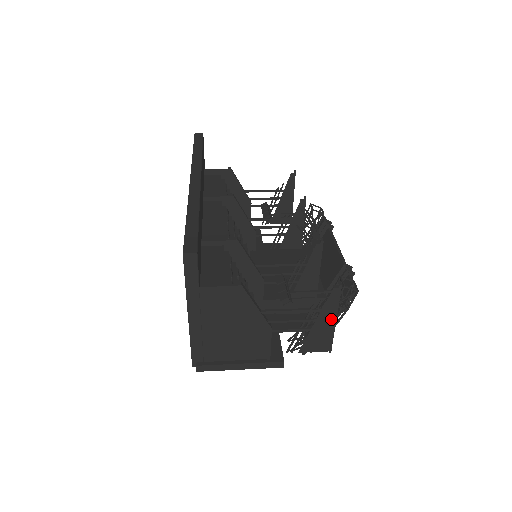
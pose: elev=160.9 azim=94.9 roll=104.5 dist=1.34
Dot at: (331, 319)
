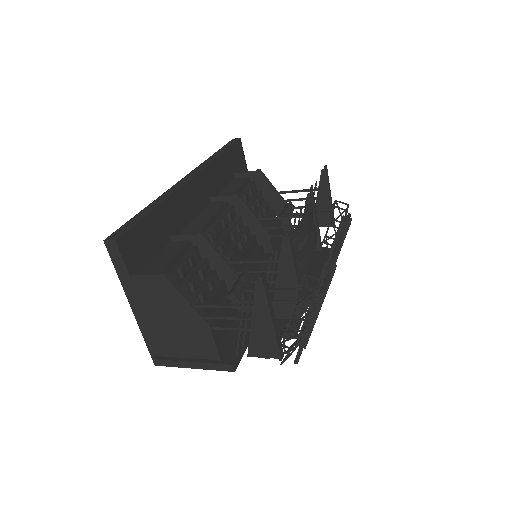
Dot at: (268, 319)
